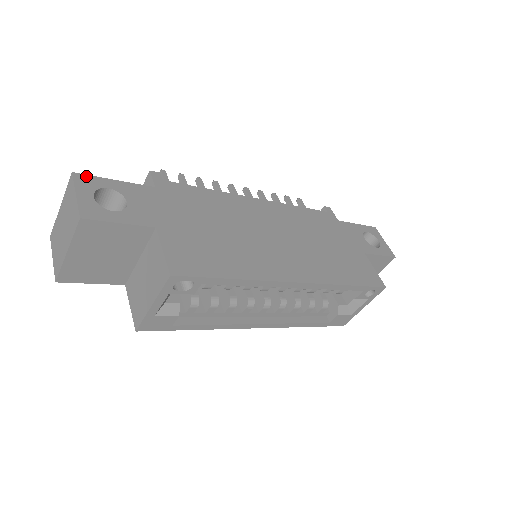
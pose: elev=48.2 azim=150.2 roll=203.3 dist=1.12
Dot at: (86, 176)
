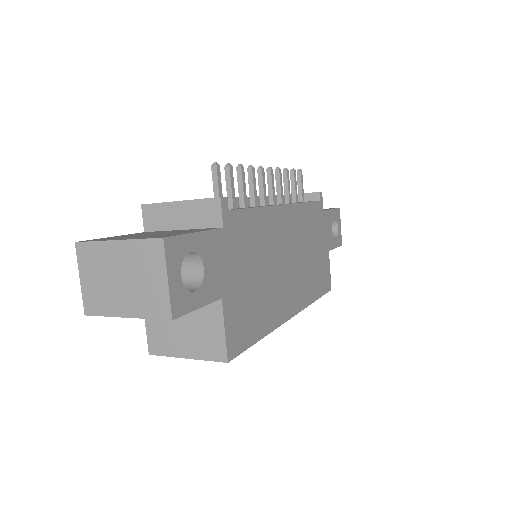
Dot at: (174, 239)
